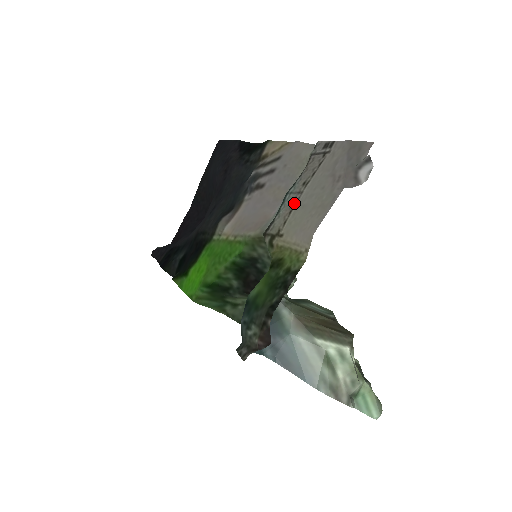
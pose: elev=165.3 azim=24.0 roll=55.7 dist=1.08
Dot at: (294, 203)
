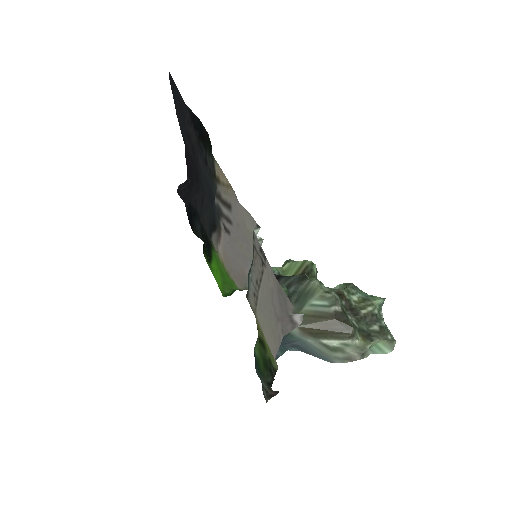
Dot at: (256, 298)
